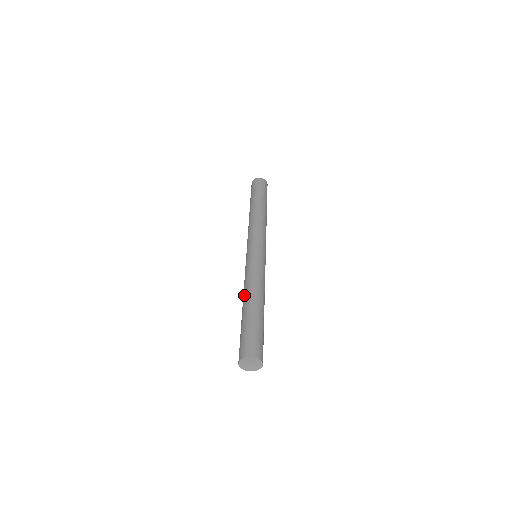
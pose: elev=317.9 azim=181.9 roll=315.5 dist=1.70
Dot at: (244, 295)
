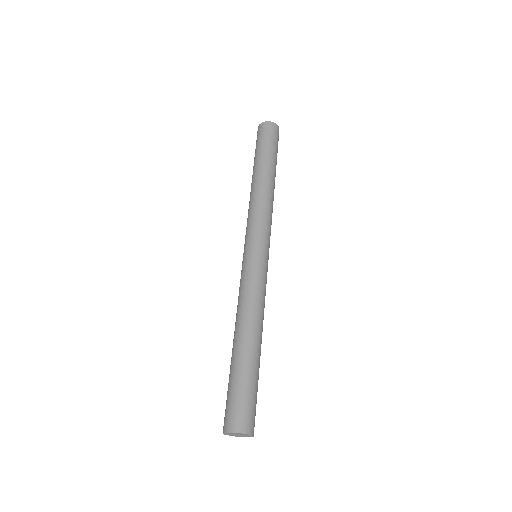
Dot at: (246, 324)
